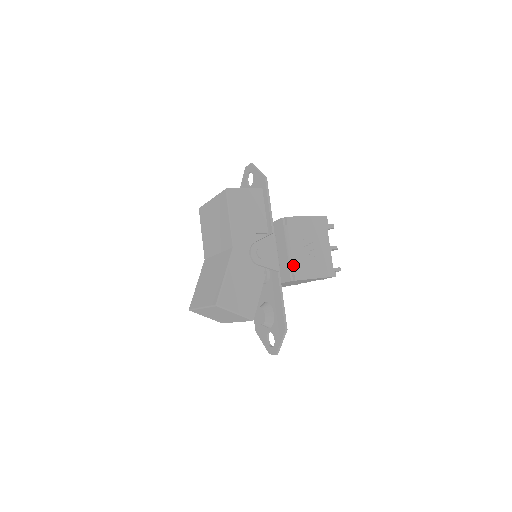
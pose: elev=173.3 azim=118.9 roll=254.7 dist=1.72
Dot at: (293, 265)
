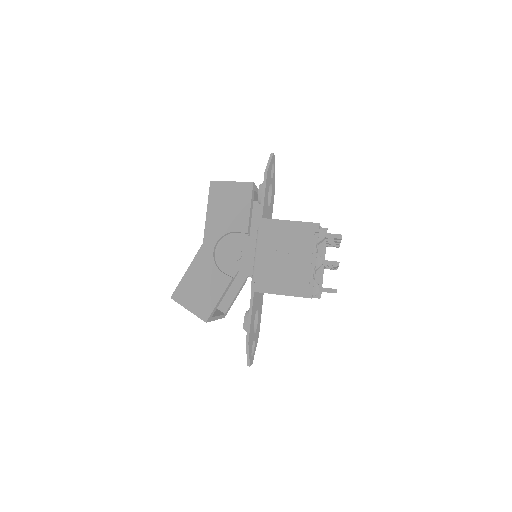
Dot at: (255, 274)
